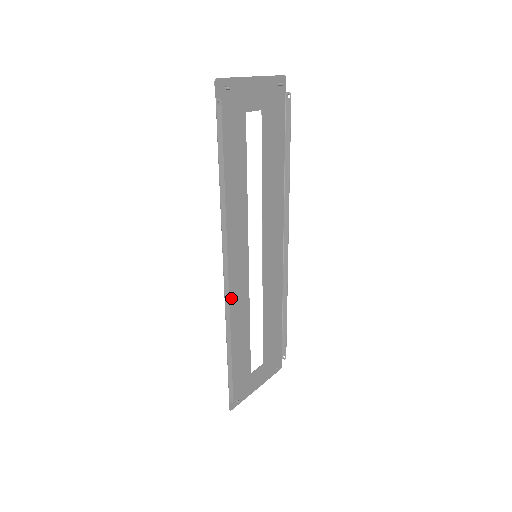
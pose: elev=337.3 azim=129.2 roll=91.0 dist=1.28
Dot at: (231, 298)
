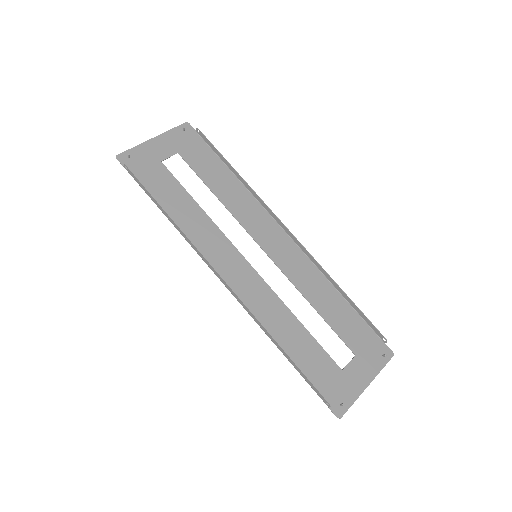
Dot at: (250, 302)
